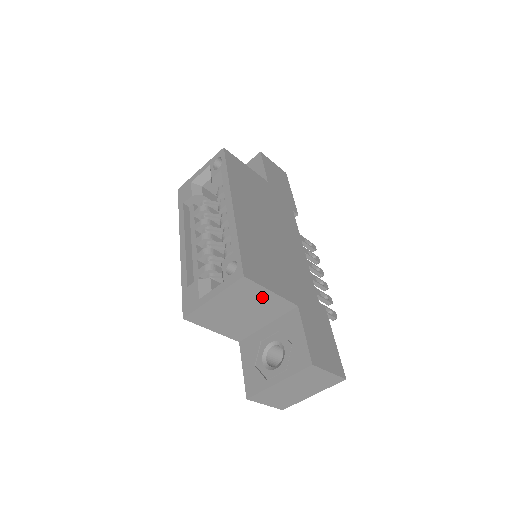
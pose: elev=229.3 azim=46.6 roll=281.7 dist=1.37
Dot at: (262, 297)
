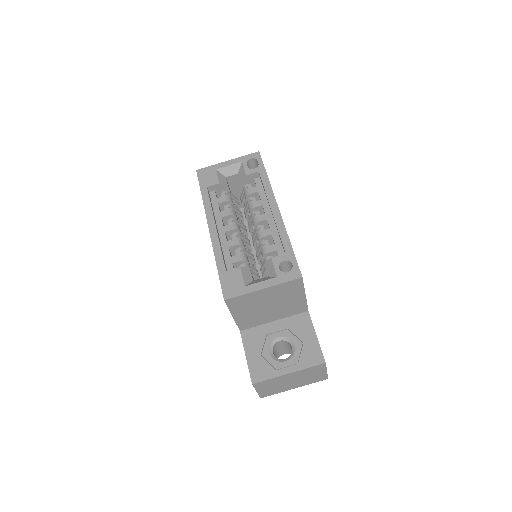
Dot at: (295, 297)
